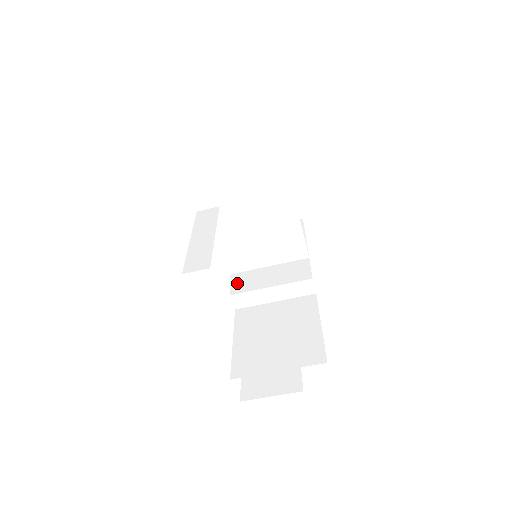
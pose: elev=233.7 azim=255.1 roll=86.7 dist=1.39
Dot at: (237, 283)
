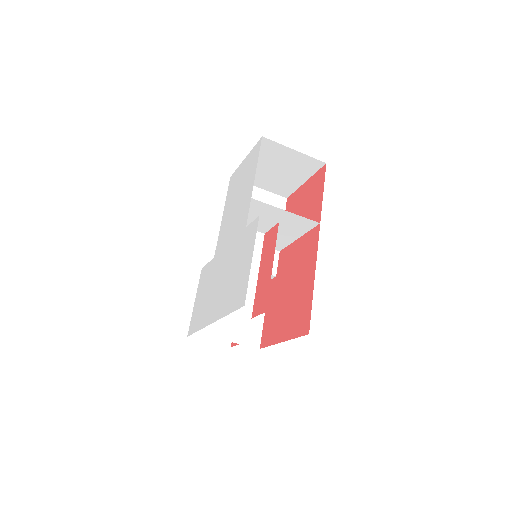
Dot at: occluded
